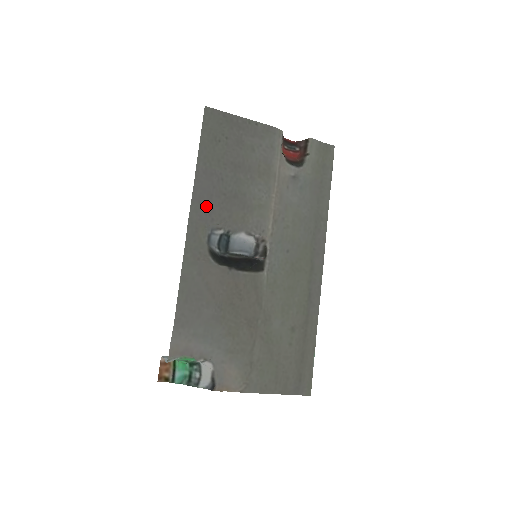
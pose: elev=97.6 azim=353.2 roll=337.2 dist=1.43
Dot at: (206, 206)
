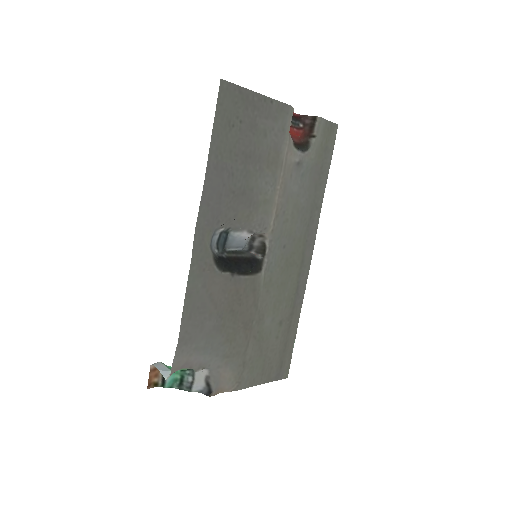
Dot at: (214, 208)
